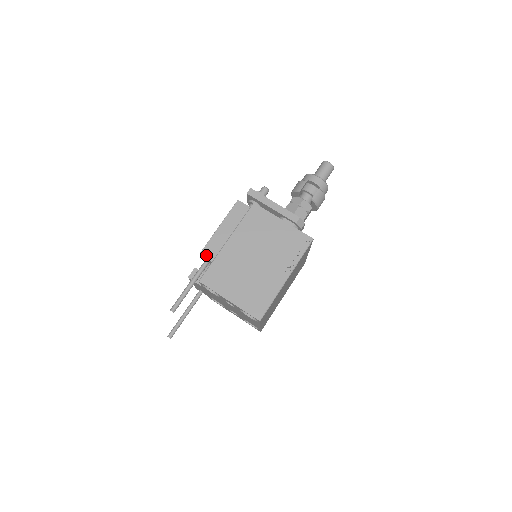
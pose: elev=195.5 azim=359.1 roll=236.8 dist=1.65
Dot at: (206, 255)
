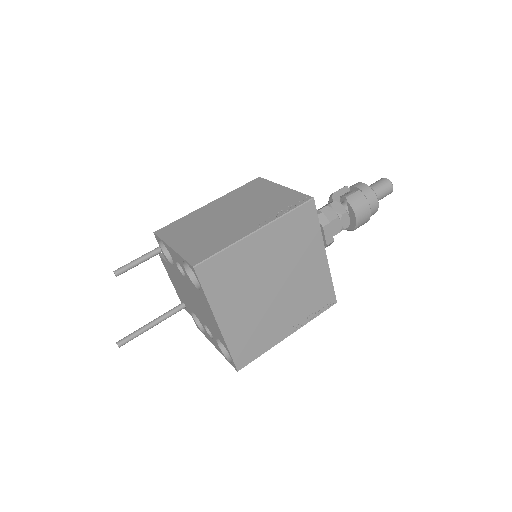
Dot at: occluded
